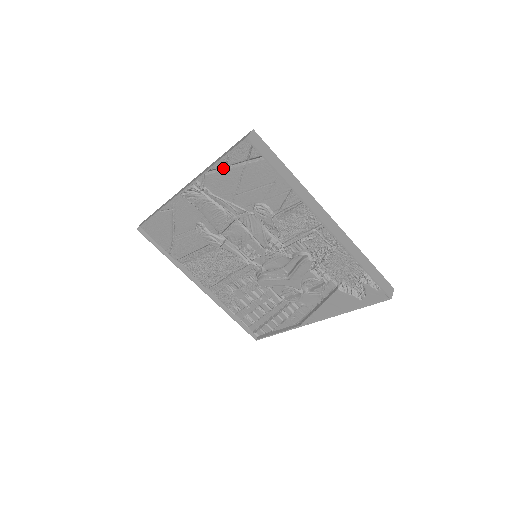
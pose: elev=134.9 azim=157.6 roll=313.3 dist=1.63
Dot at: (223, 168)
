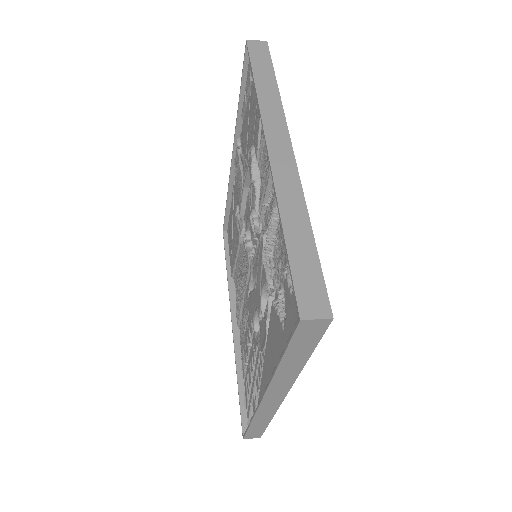
Dot at: occluded
